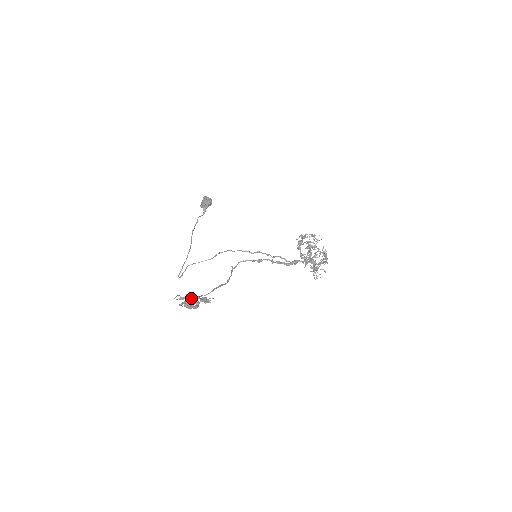
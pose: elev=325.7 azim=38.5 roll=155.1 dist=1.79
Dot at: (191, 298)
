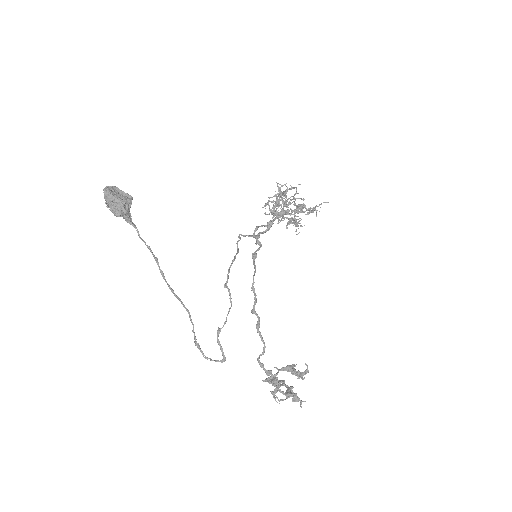
Dot at: occluded
